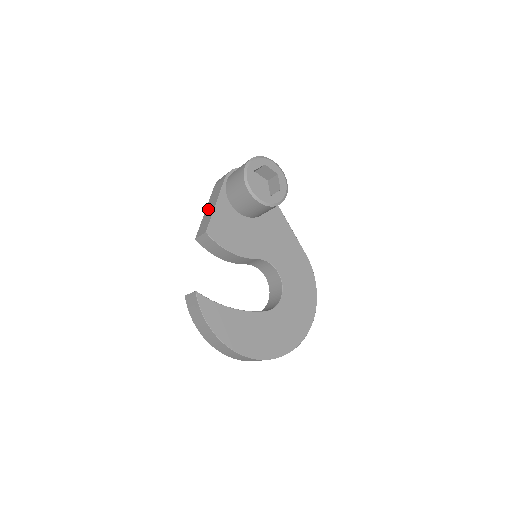
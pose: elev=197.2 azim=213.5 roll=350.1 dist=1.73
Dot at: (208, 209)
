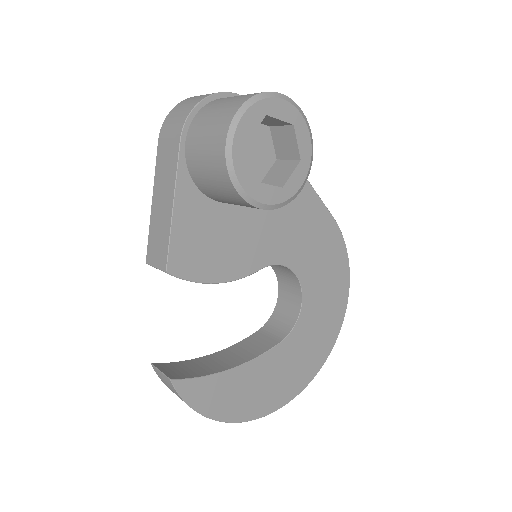
Dot at: (158, 204)
